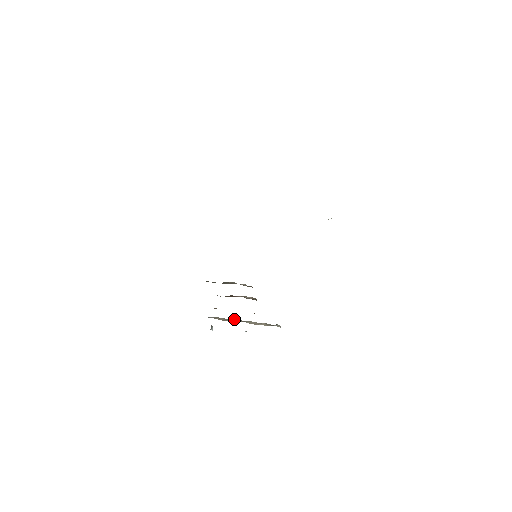
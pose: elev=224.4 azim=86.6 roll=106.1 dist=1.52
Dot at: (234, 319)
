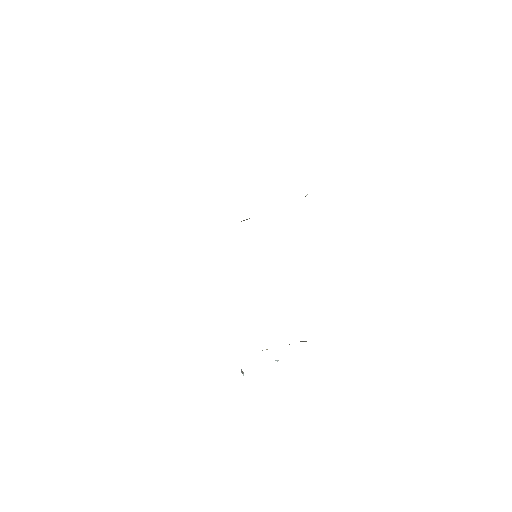
Dot at: occluded
